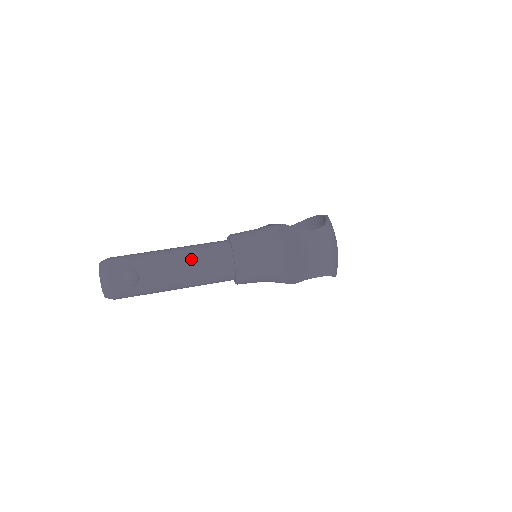
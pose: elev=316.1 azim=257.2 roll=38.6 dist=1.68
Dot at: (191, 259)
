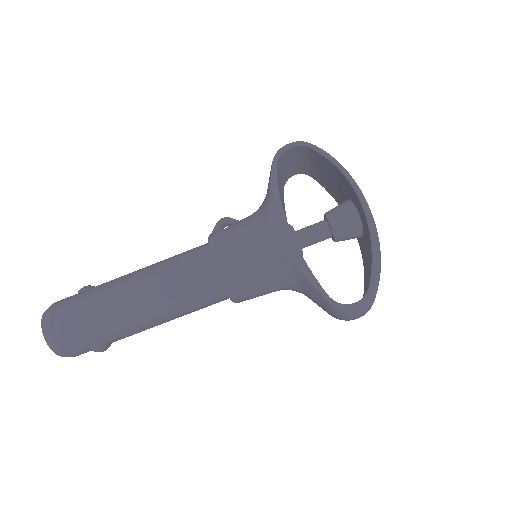
Dot at: (171, 314)
